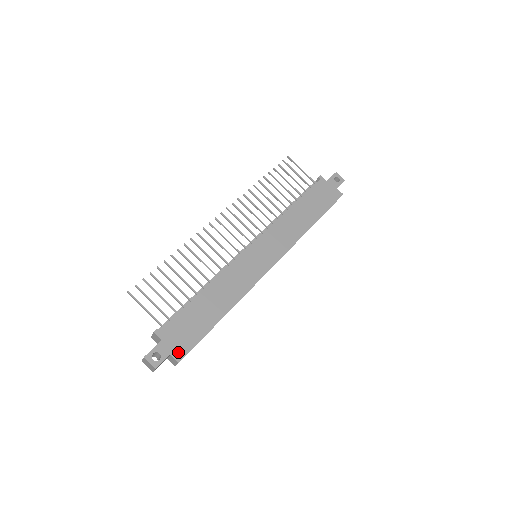
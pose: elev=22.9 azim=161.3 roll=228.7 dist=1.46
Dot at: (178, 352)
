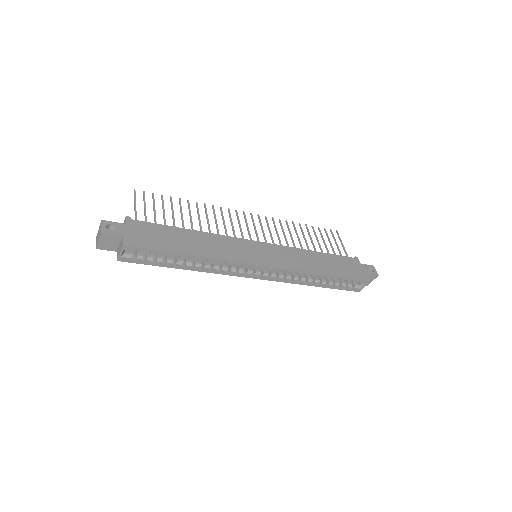
Dot at: (130, 240)
